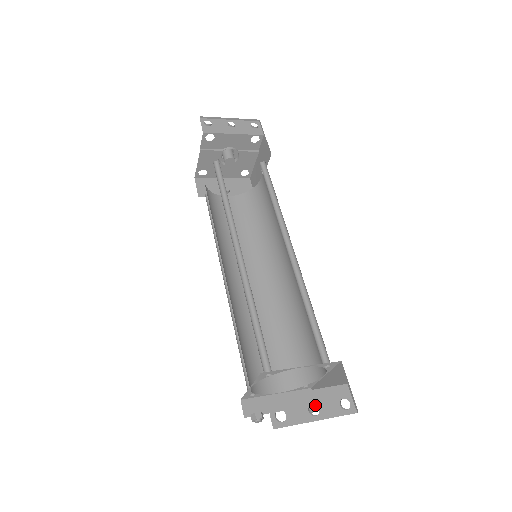
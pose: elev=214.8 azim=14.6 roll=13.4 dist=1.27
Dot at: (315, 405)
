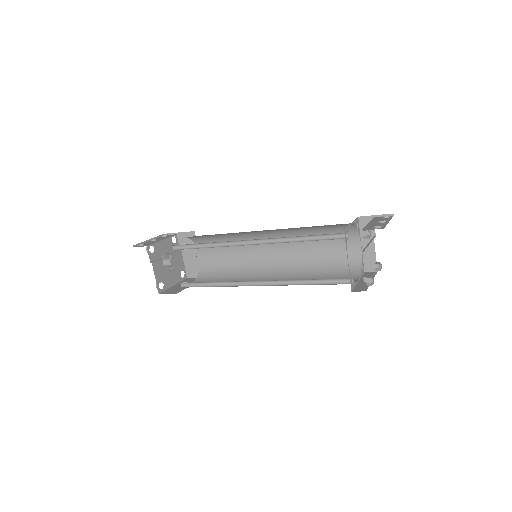
Dot at: (378, 263)
